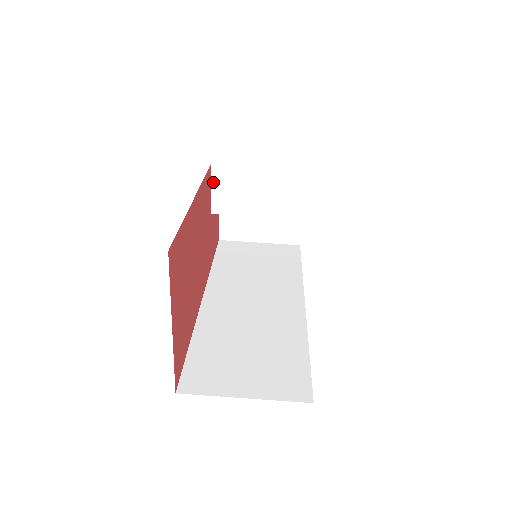
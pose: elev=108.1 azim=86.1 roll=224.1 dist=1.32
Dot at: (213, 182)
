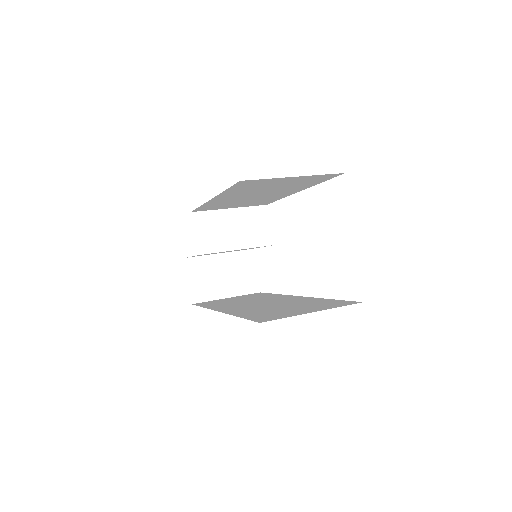
Dot at: (194, 227)
